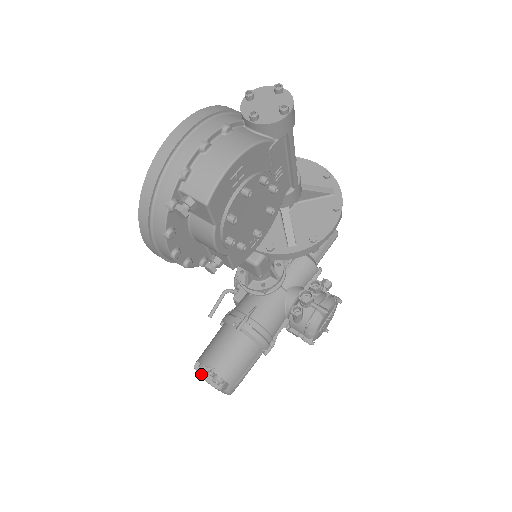
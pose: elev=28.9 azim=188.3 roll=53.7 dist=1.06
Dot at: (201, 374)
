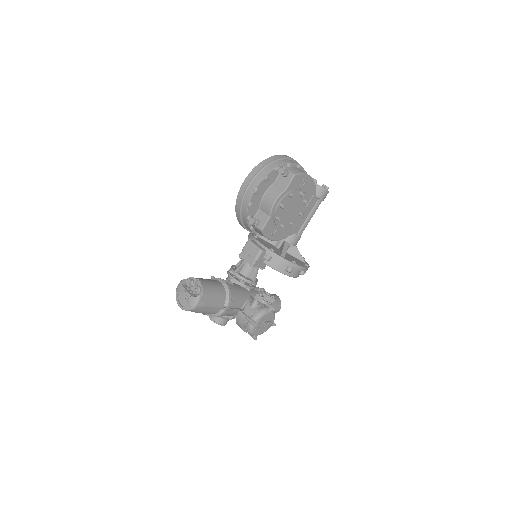
Dot at: (184, 286)
